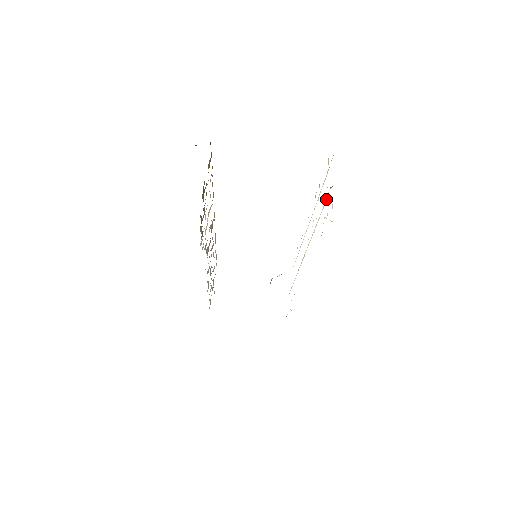
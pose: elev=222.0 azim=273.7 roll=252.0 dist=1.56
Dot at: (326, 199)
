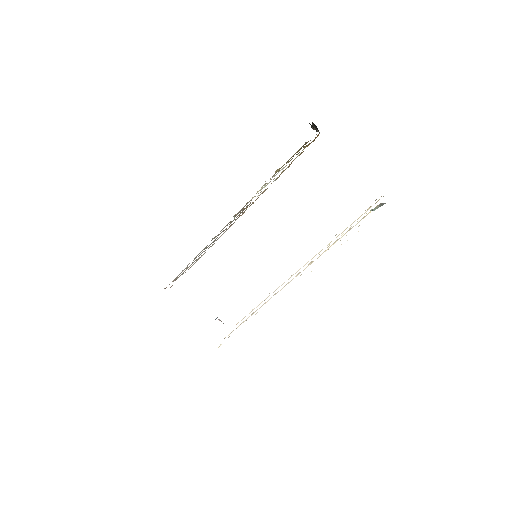
Dot at: occluded
